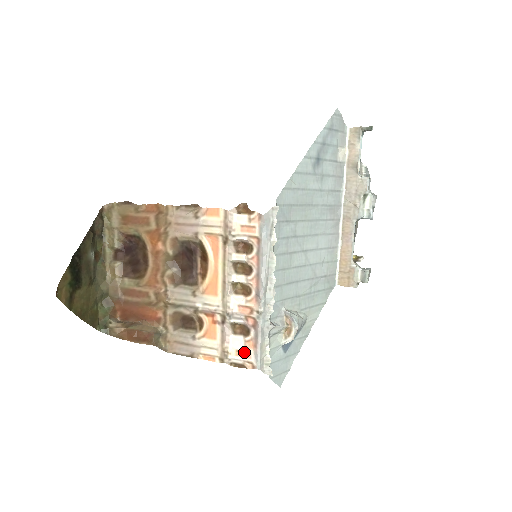
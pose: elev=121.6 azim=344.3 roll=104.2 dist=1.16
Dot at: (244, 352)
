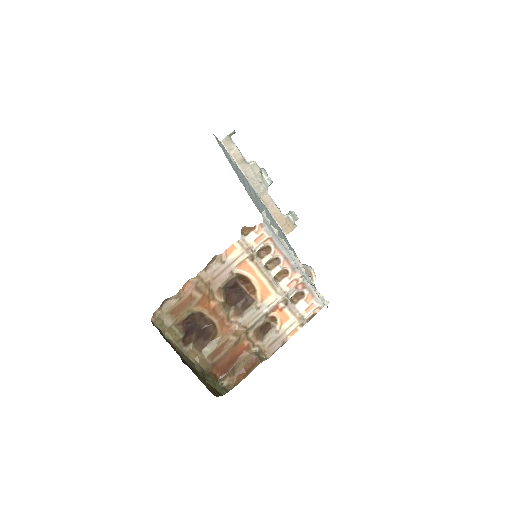
Dot at: (310, 307)
